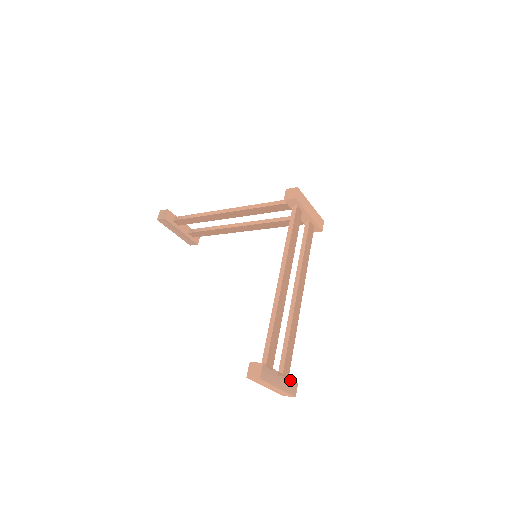
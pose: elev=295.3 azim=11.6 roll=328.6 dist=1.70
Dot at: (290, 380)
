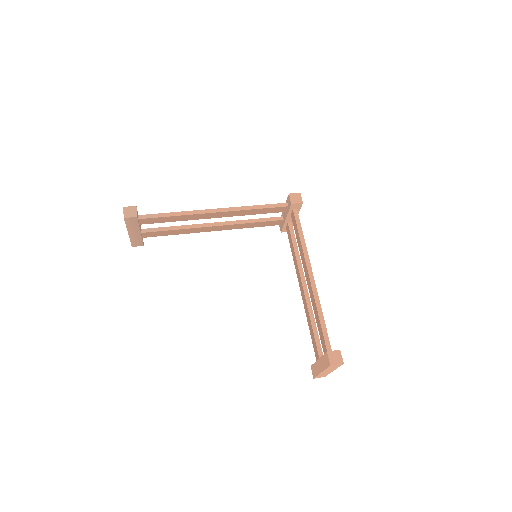
Dot at: occluded
